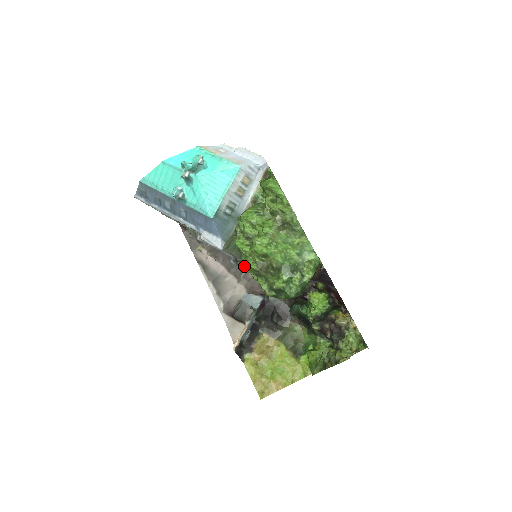
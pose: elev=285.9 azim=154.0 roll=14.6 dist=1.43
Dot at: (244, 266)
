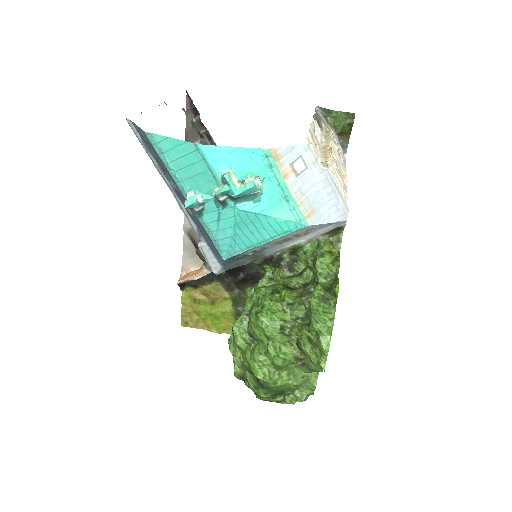
Dot at: occluded
